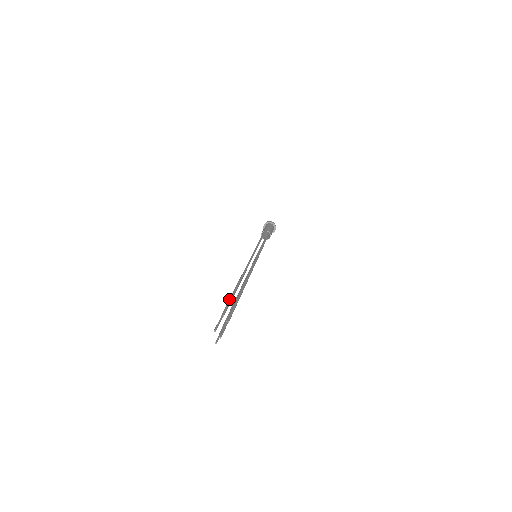
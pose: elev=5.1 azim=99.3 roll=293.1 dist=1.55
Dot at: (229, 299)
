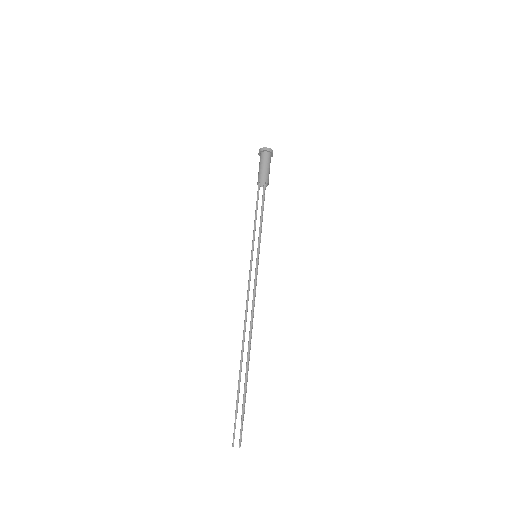
Dot at: occluded
